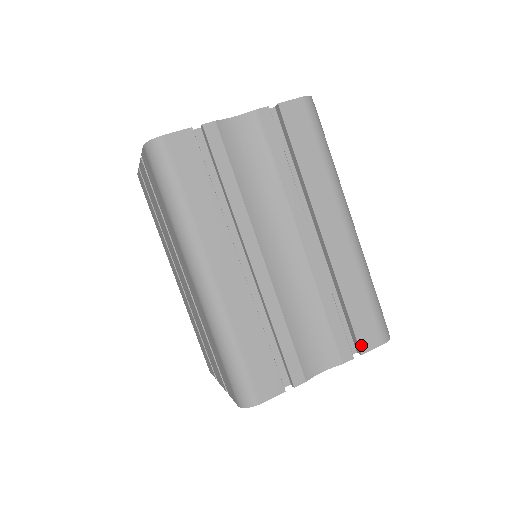
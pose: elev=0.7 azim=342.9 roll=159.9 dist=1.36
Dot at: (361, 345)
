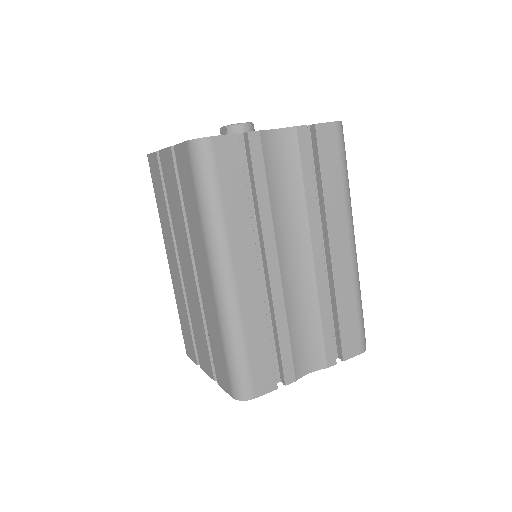
Dot at: (344, 353)
